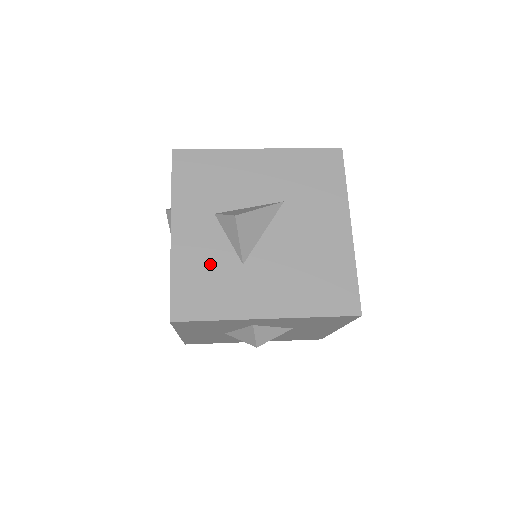
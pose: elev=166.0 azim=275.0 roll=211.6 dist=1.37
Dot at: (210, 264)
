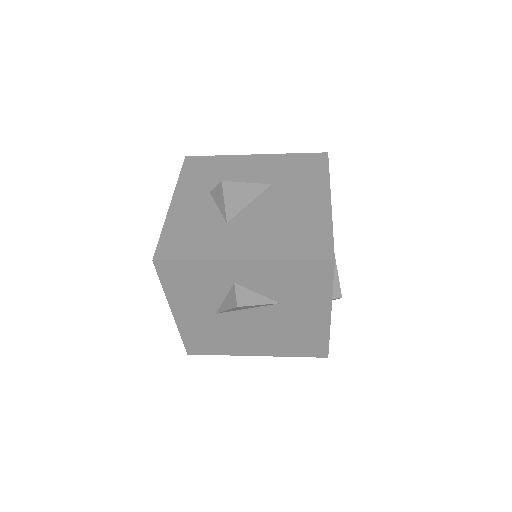
Dot at: (198, 223)
